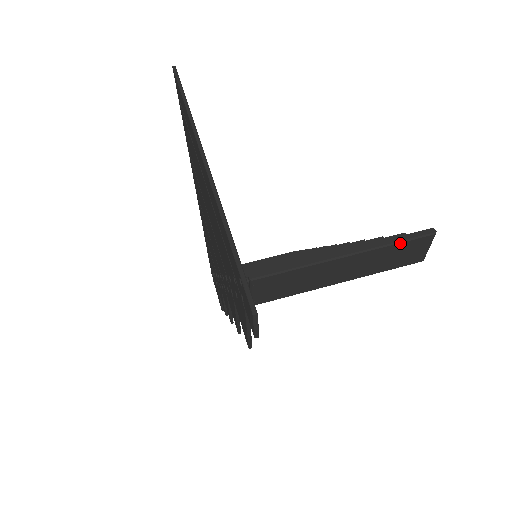
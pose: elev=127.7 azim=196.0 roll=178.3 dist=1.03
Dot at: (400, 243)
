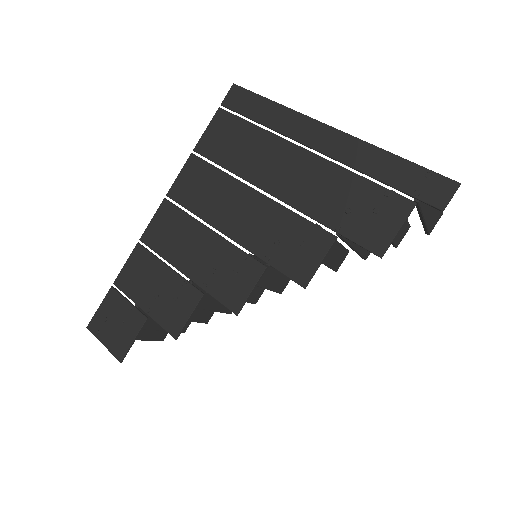
Dot at: occluded
